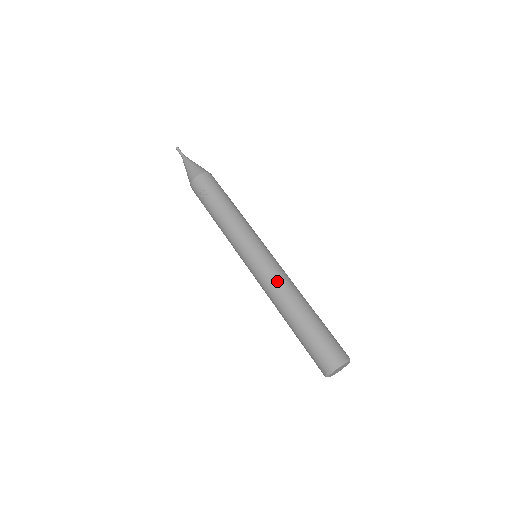
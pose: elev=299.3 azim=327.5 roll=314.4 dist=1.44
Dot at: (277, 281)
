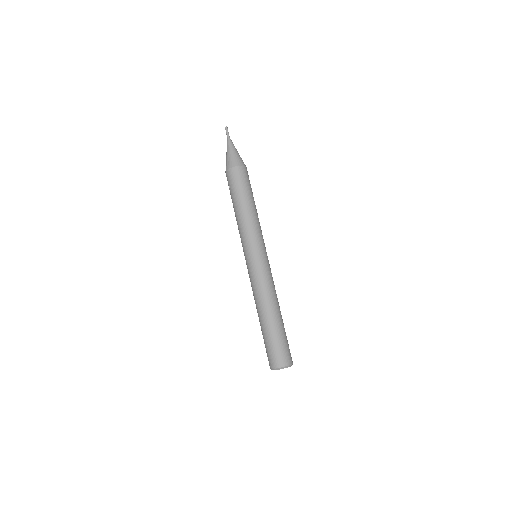
Dot at: (255, 289)
